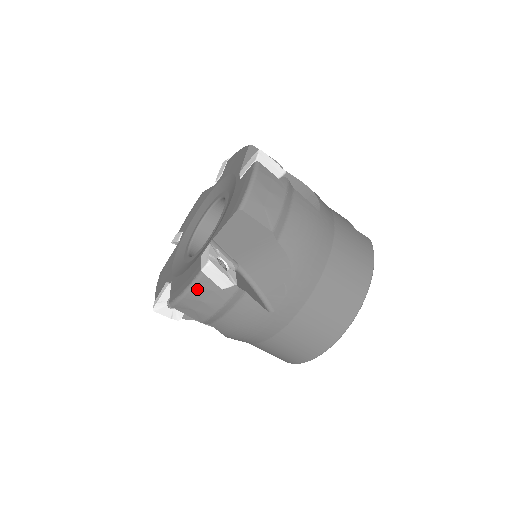
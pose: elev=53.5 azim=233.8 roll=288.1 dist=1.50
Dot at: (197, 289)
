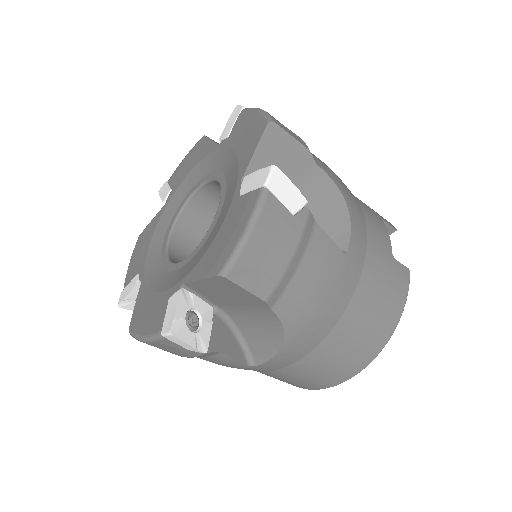
Dot at: (157, 343)
